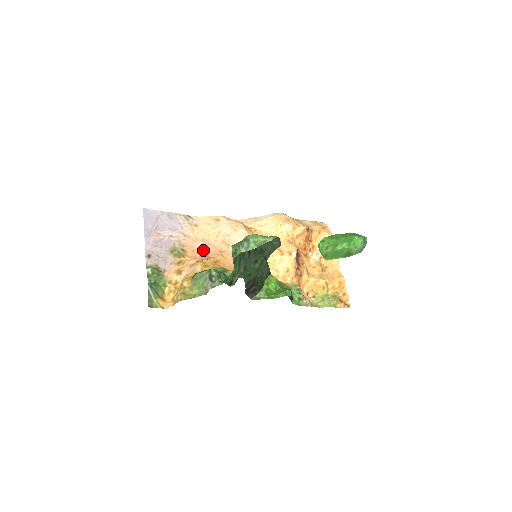
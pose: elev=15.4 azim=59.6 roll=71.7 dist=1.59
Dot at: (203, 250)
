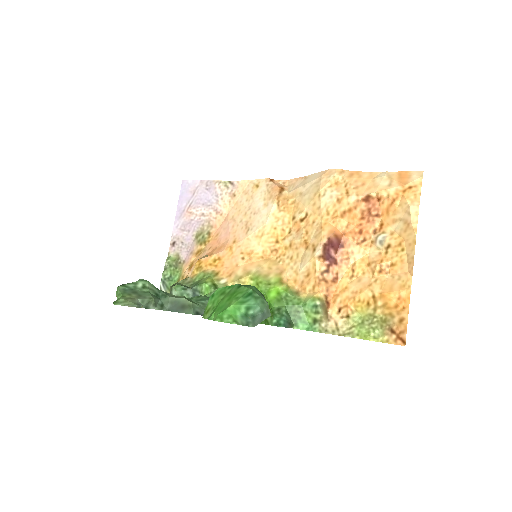
Dot at: (223, 236)
